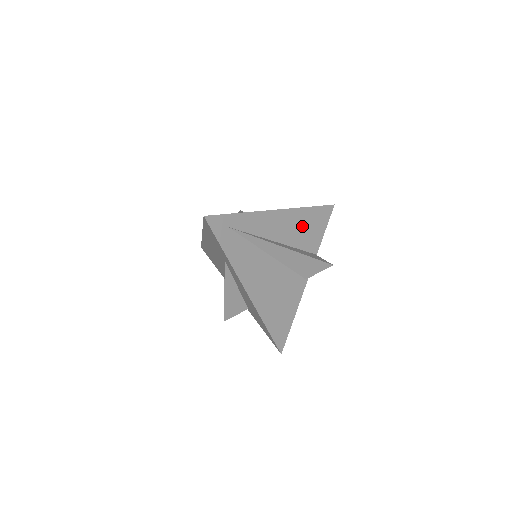
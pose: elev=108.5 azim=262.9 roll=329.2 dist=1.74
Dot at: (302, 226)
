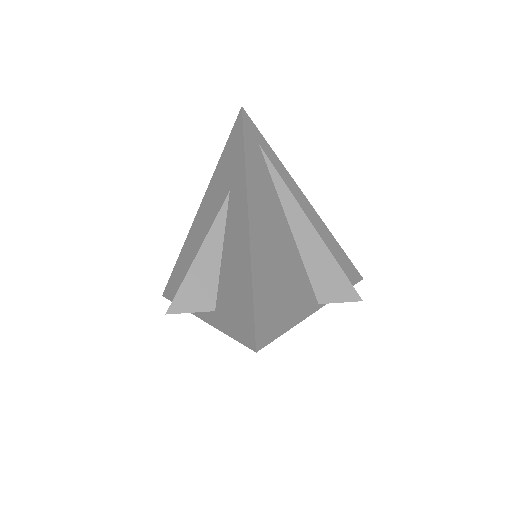
Dot at: occluded
